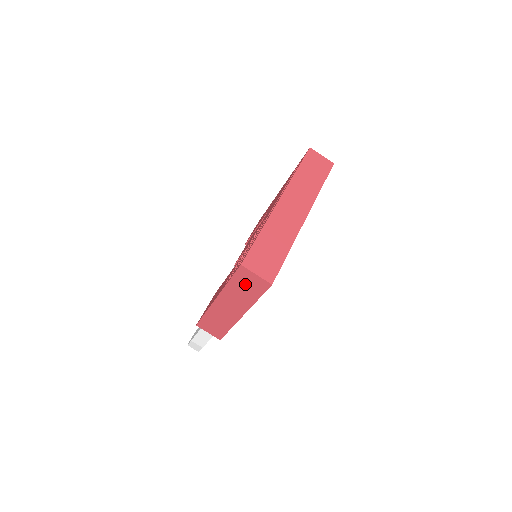
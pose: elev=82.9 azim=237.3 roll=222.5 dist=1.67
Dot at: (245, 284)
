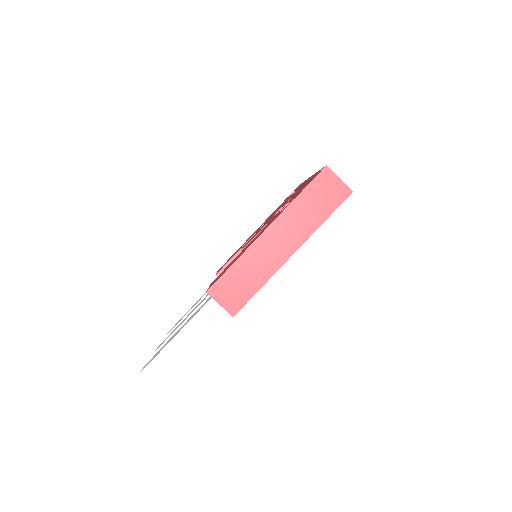
Dot at: (319, 196)
